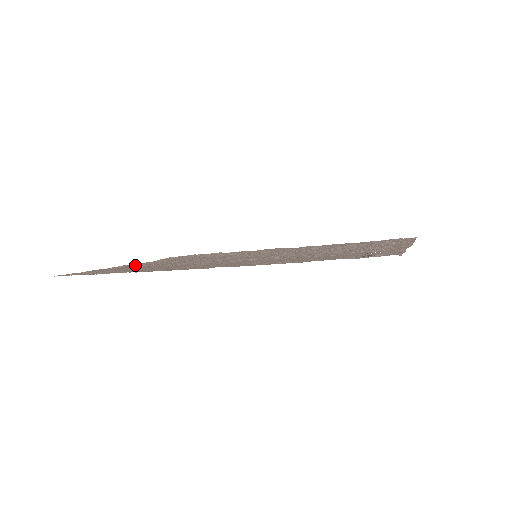
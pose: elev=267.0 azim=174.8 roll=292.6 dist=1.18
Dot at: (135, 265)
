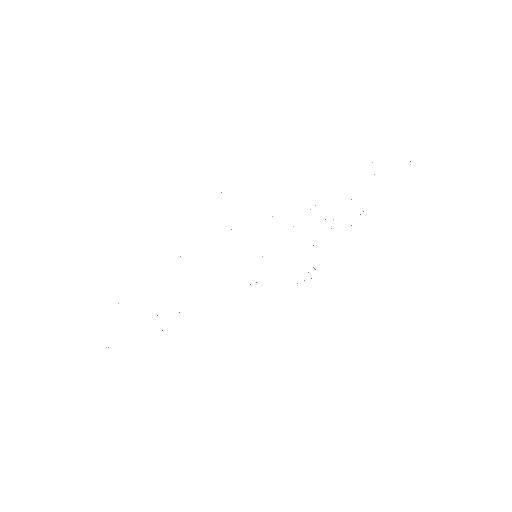
Dot at: occluded
